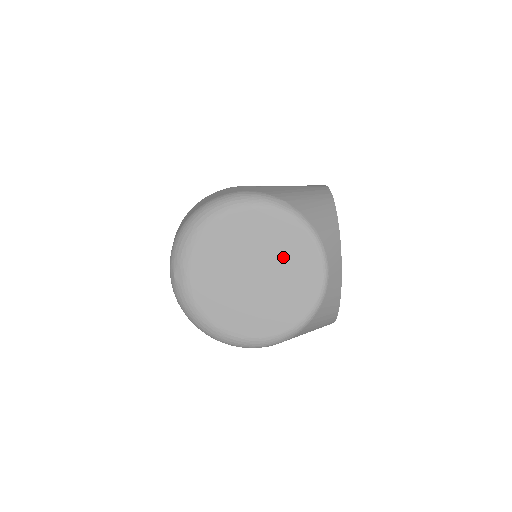
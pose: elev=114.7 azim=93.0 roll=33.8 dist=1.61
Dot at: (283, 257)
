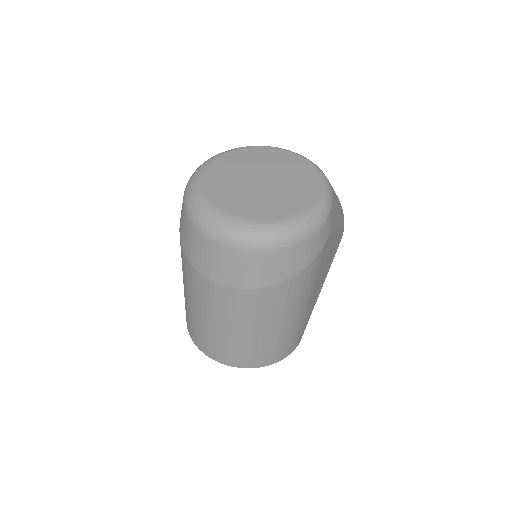
Dot at: (261, 163)
